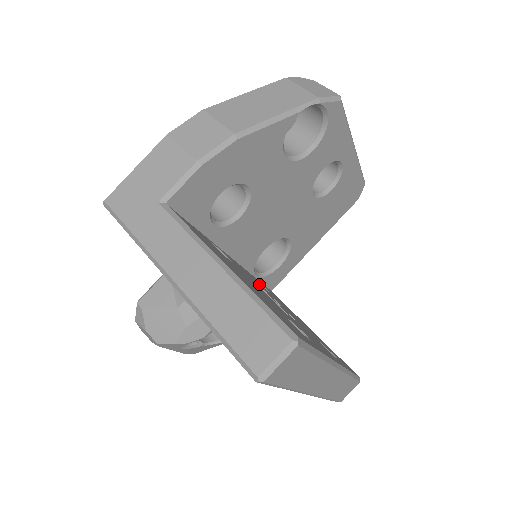
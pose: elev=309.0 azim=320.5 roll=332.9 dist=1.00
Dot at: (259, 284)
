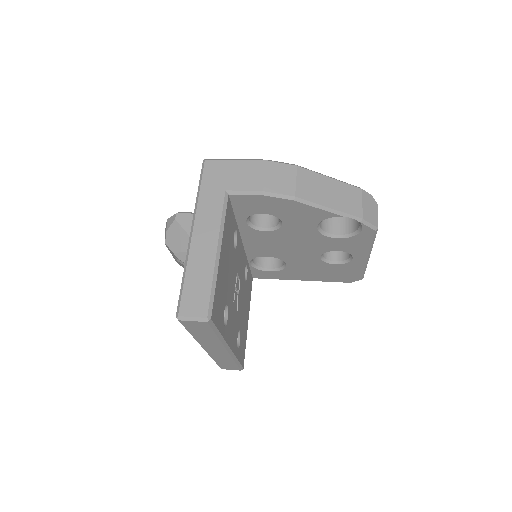
Dot at: (242, 271)
